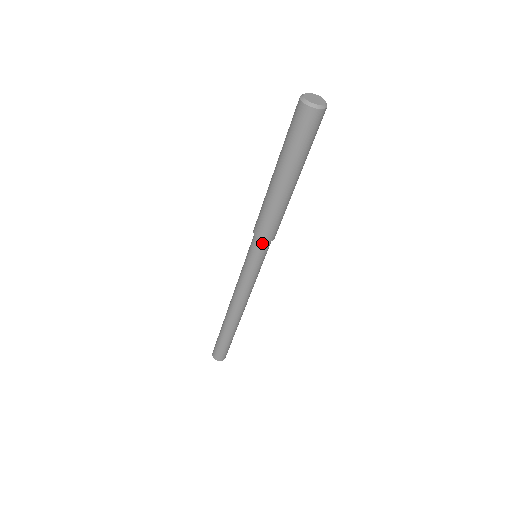
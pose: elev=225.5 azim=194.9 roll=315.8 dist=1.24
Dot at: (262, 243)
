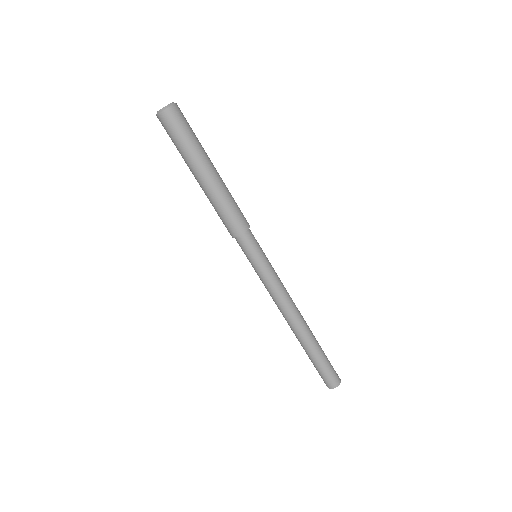
Dot at: (237, 240)
